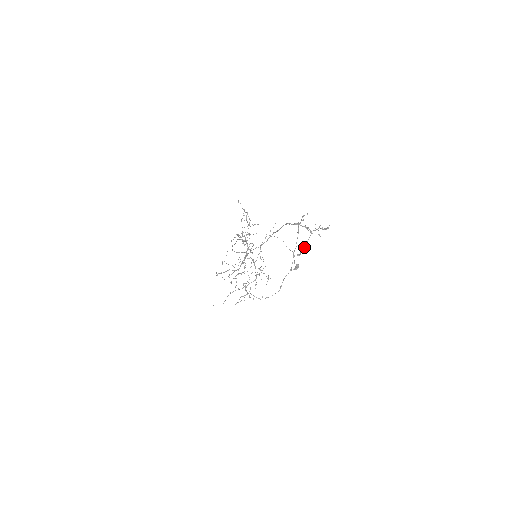
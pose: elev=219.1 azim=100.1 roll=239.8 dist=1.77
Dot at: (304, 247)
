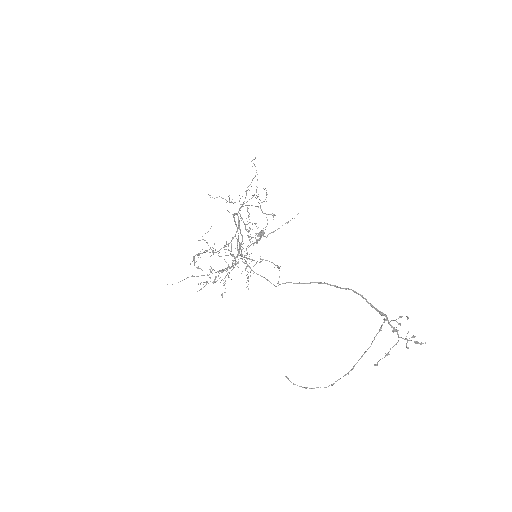
Dot at: occluded
